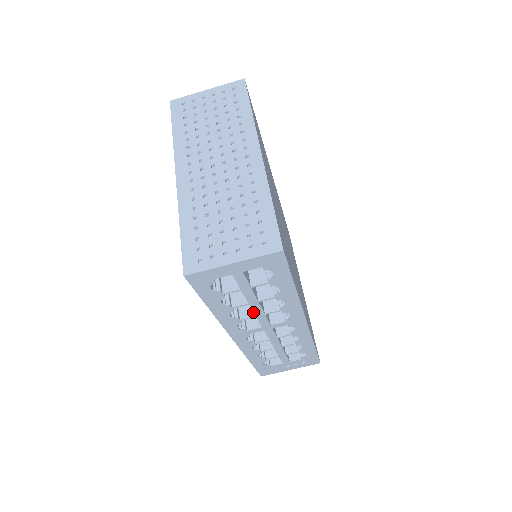
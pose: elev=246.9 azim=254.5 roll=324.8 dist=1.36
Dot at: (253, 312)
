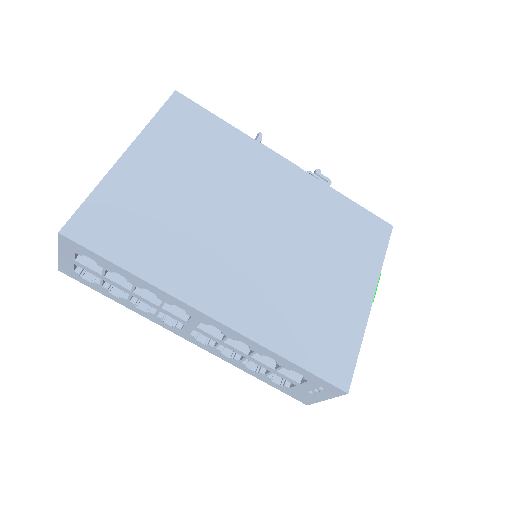
Dot at: occluded
